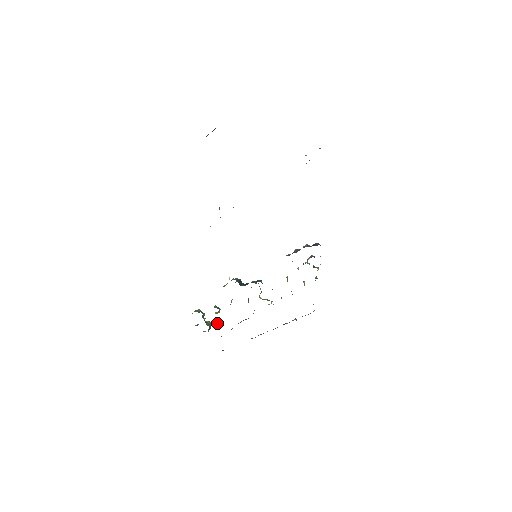
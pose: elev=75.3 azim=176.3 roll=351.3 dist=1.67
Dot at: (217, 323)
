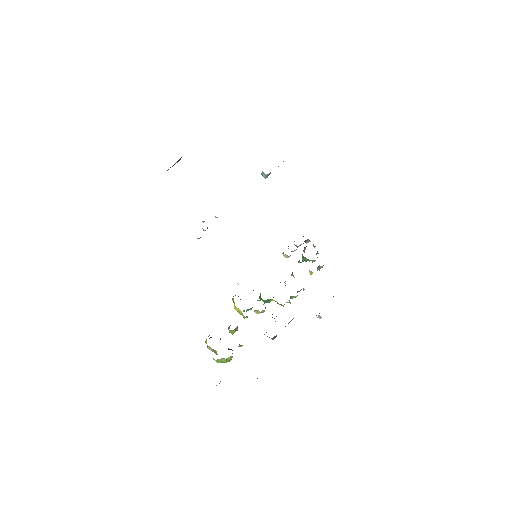
Dot at: occluded
